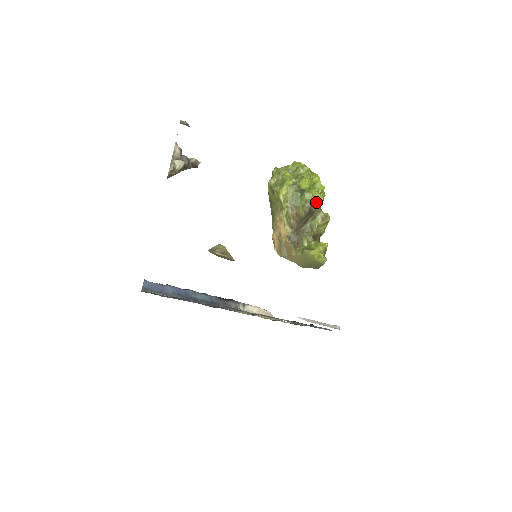
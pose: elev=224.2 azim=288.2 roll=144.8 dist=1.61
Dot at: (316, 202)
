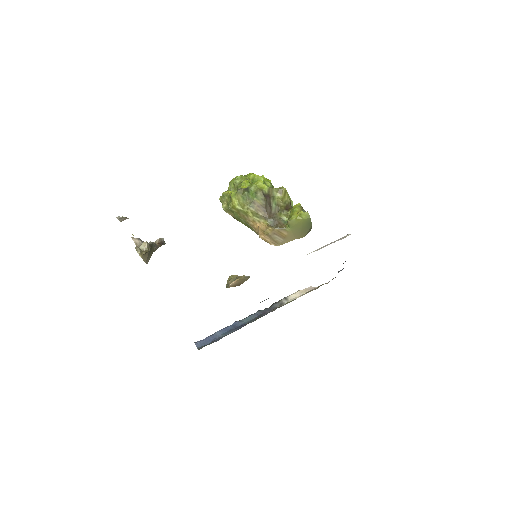
Dot at: (263, 187)
